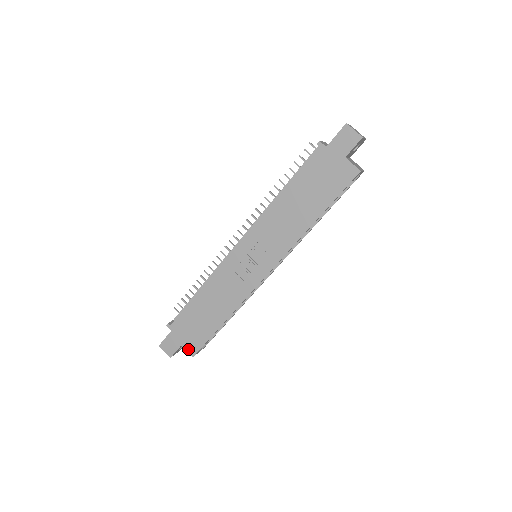
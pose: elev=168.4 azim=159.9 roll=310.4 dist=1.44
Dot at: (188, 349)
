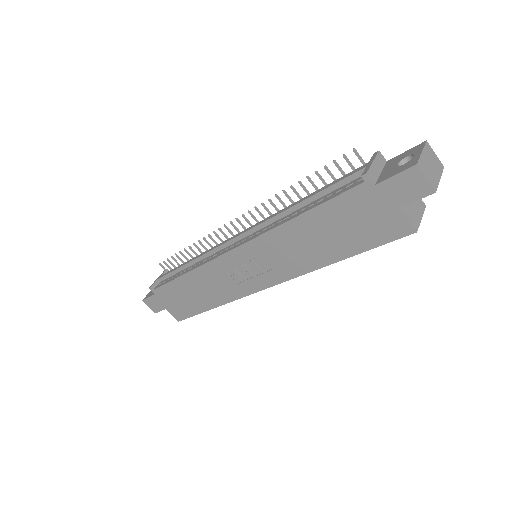
Dot at: (173, 314)
